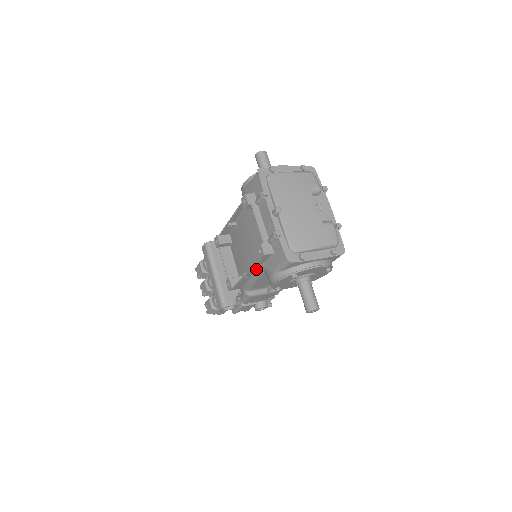
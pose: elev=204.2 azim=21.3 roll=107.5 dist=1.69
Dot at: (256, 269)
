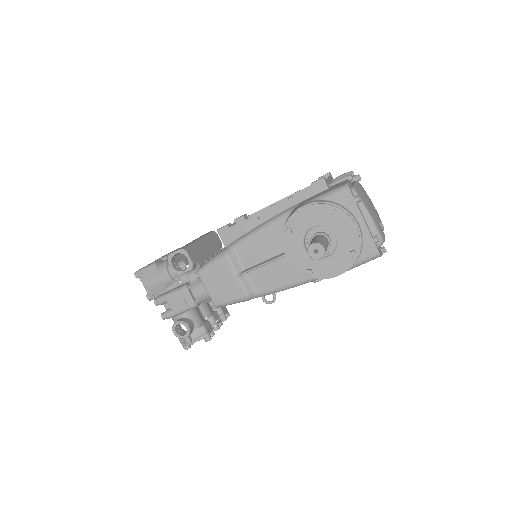
Dot at: (284, 208)
